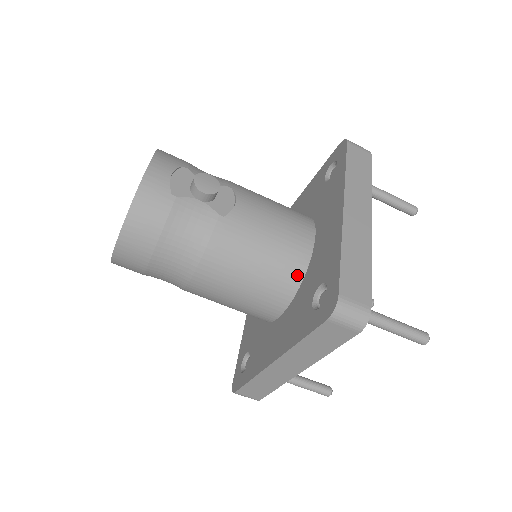
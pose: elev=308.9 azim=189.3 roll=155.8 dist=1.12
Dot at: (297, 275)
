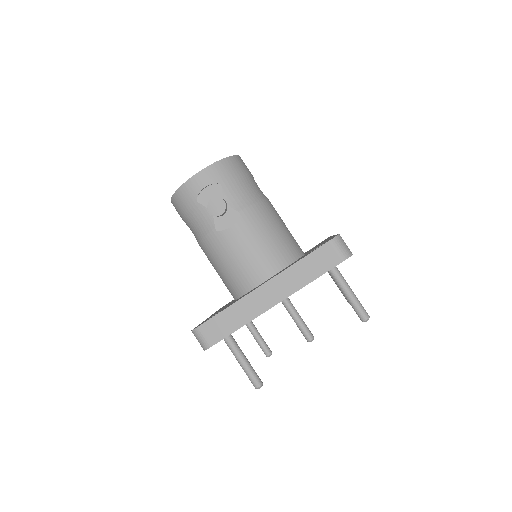
Dot at: (240, 291)
